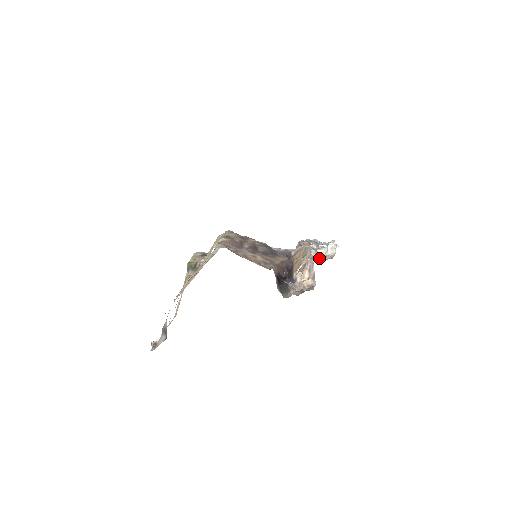
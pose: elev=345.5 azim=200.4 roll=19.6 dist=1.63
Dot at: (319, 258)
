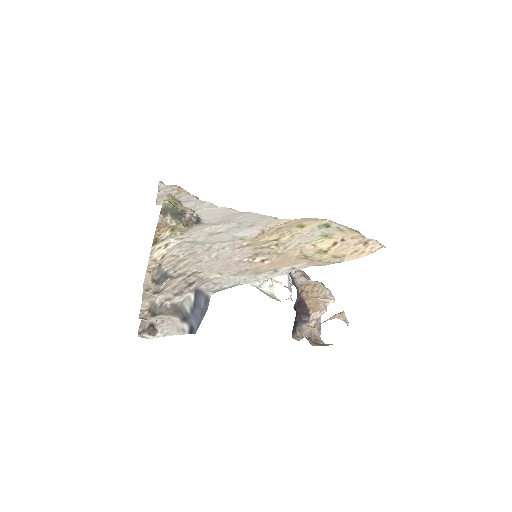
Dot at: occluded
